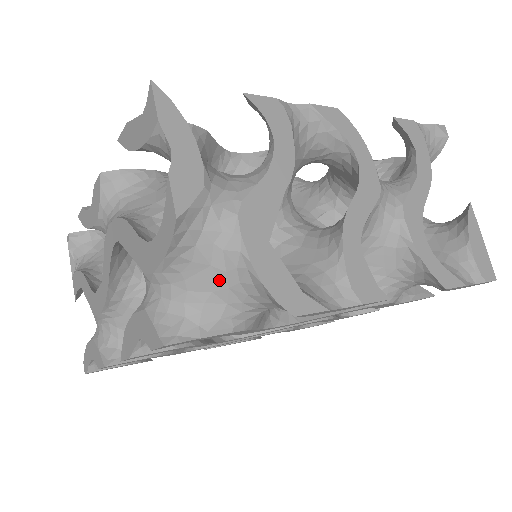
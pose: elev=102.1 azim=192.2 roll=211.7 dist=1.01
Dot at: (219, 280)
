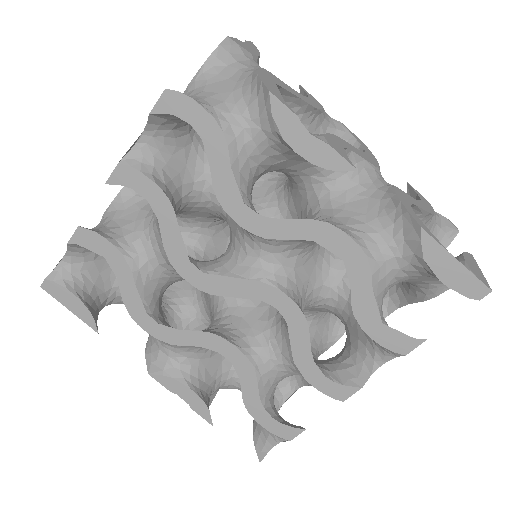
Dot at: (229, 87)
